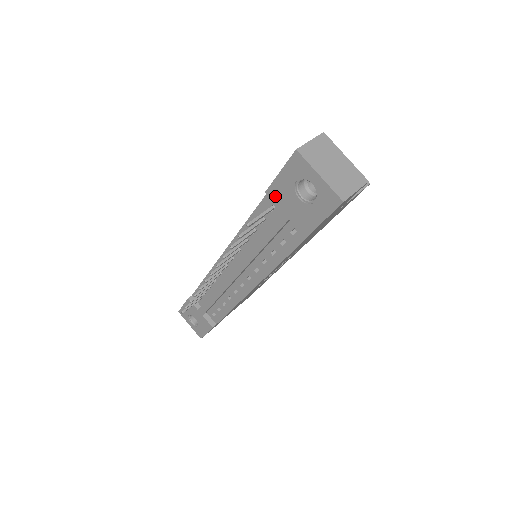
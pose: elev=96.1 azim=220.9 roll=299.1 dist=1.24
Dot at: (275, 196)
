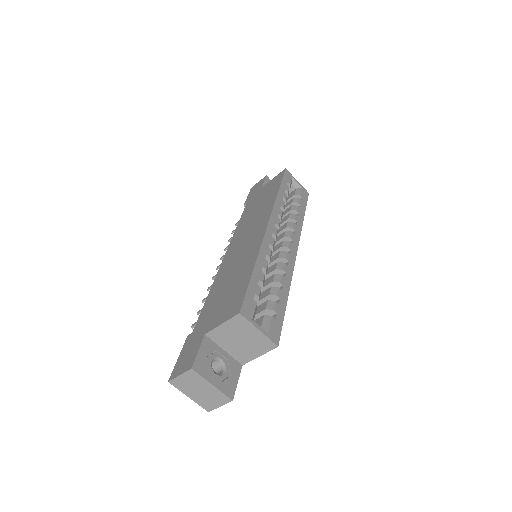
Dot at: occluded
